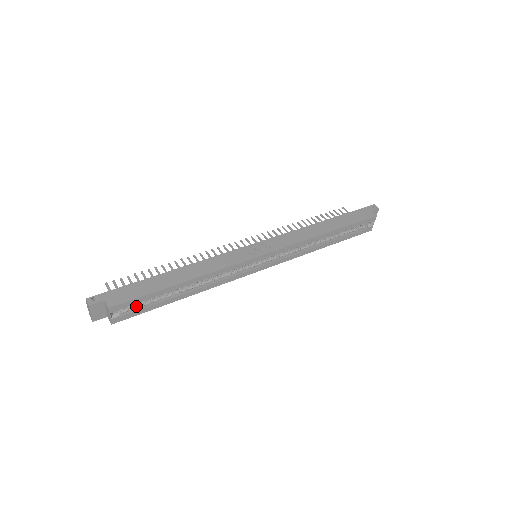
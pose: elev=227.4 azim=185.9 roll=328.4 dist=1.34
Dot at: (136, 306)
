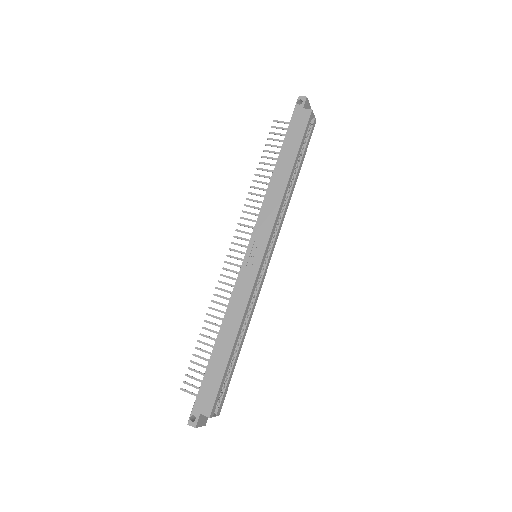
Dot at: (221, 390)
